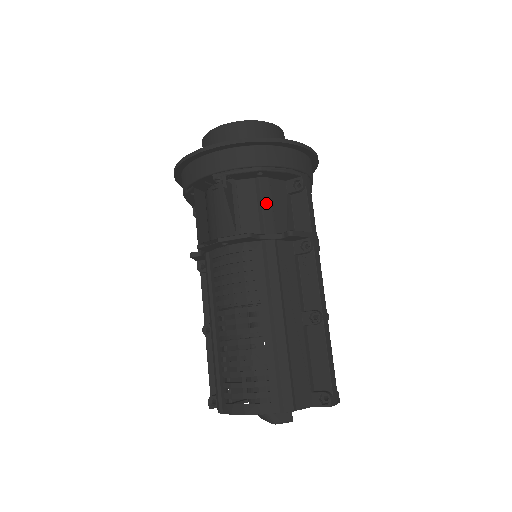
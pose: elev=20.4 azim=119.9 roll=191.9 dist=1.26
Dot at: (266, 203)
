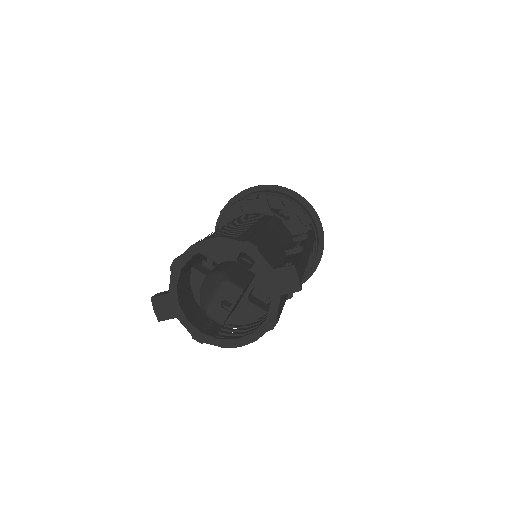
Dot at: occluded
